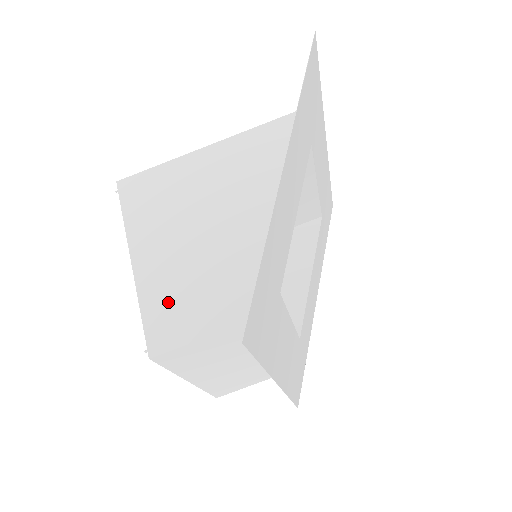
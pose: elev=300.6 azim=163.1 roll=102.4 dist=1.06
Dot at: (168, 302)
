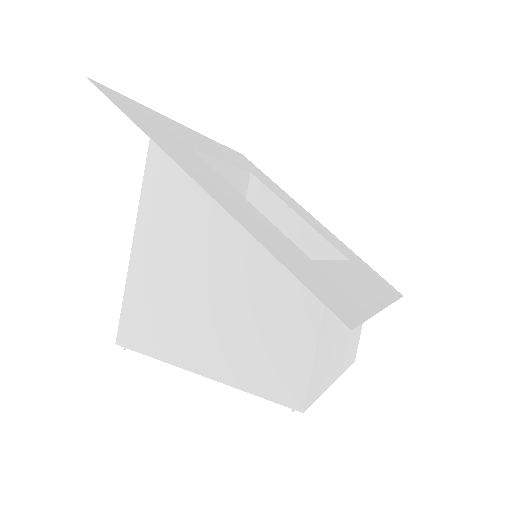
Dot at: (261, 366)
